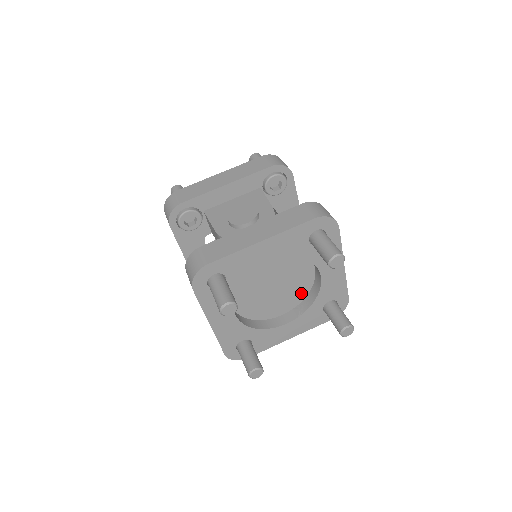
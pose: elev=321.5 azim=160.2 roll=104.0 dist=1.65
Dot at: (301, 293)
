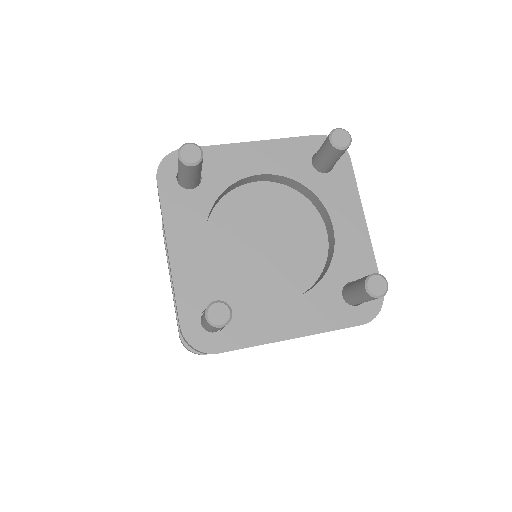
Dot at: (309, 270)
